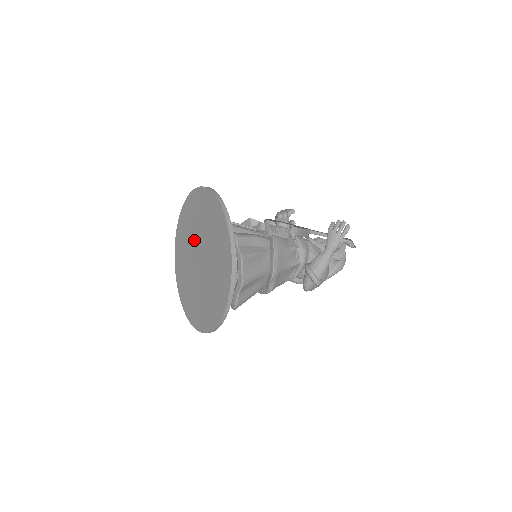
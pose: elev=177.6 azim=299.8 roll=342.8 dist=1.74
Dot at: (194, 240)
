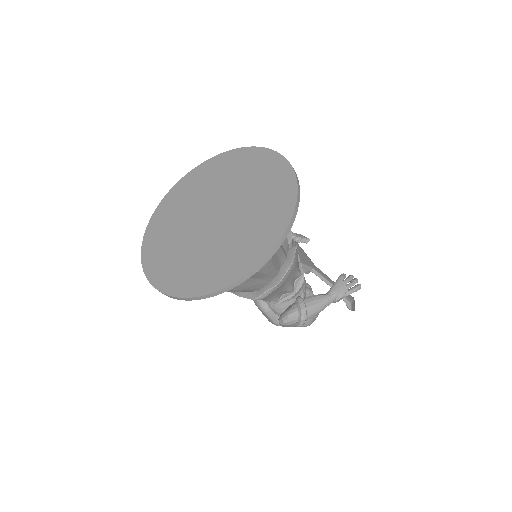
Dot at: (217, 194)
